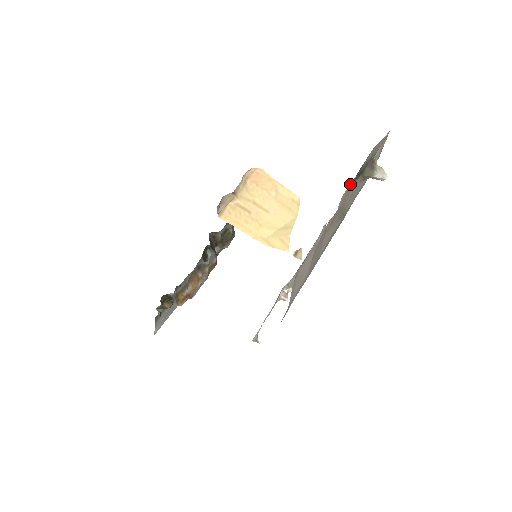
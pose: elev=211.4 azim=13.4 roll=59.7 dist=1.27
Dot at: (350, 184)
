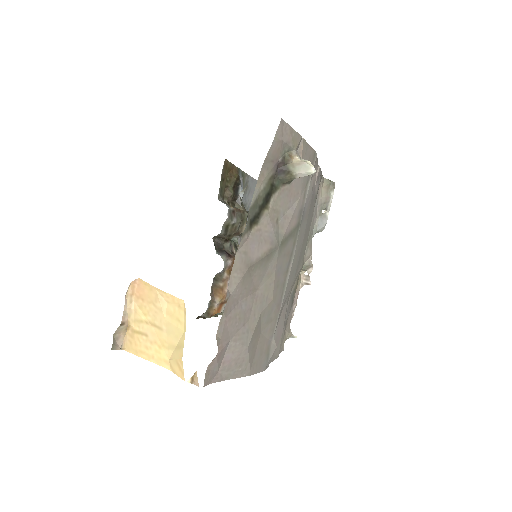
Dot at: (242, 244)
